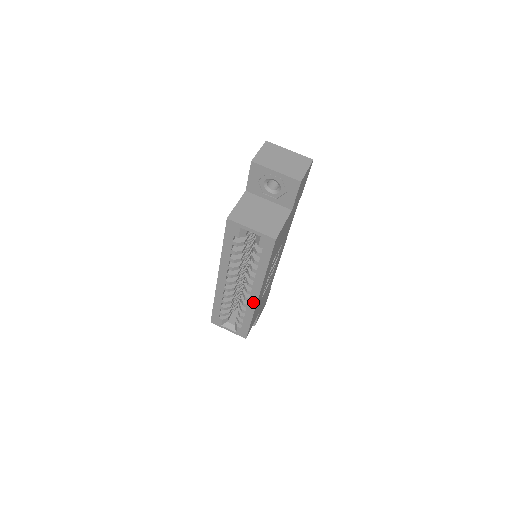
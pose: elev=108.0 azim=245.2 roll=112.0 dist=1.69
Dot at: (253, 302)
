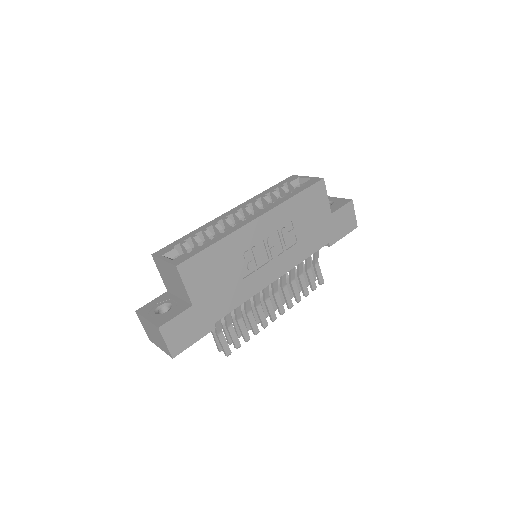
Dot at: (245, 223)
